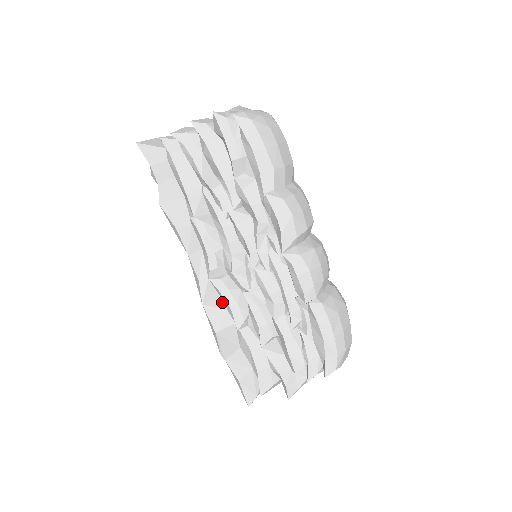
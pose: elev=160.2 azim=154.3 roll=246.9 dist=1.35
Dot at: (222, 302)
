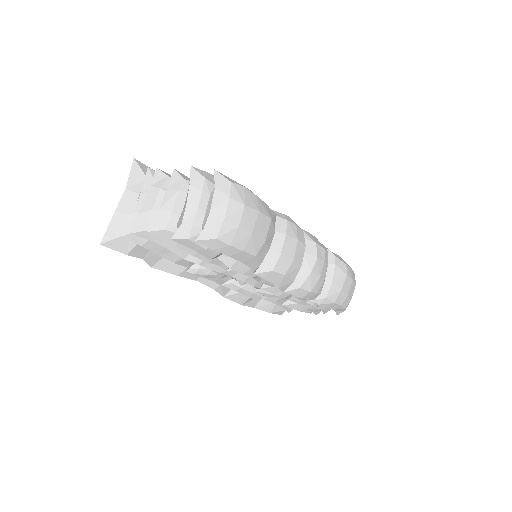
Dot at: occluded
